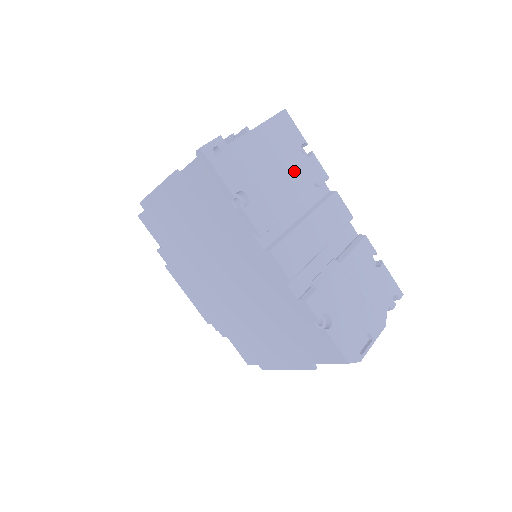
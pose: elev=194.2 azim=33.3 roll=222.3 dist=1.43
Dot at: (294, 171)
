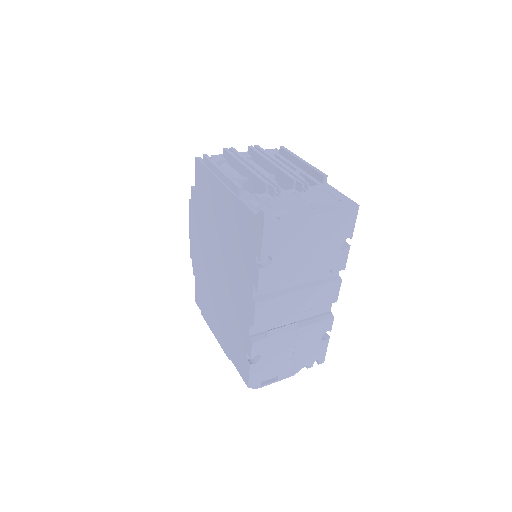
Dot at: (323, 255)
